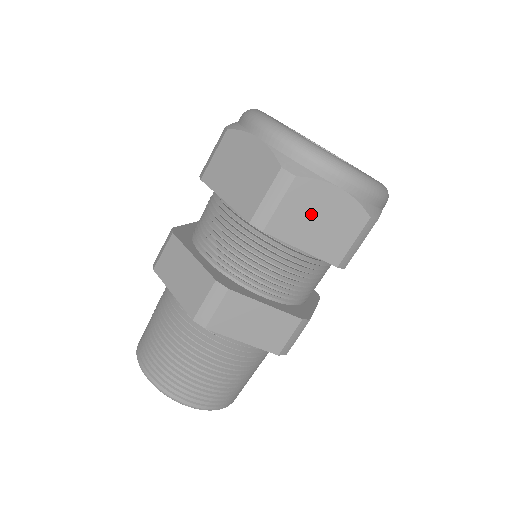
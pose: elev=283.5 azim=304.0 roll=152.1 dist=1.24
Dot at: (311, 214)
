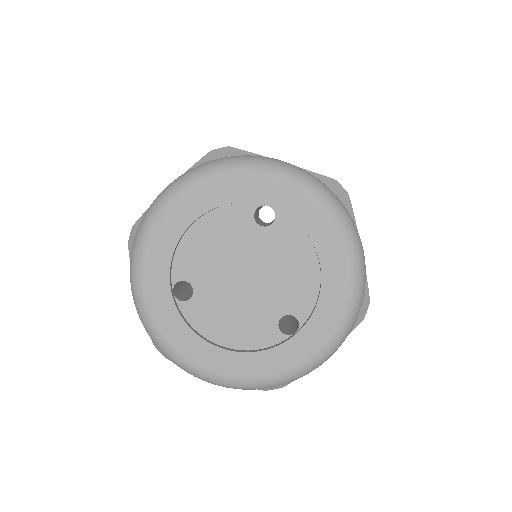
Dot at: occluded
